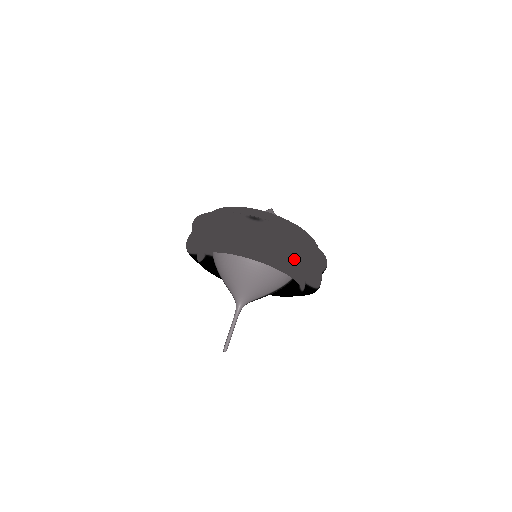
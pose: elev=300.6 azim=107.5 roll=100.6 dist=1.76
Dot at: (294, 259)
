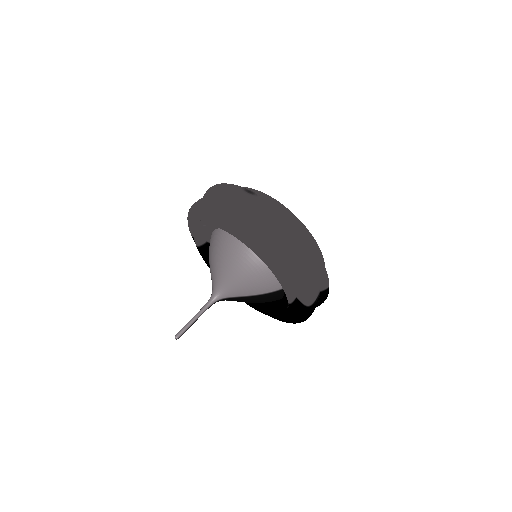
Dot at: (277, 246)
